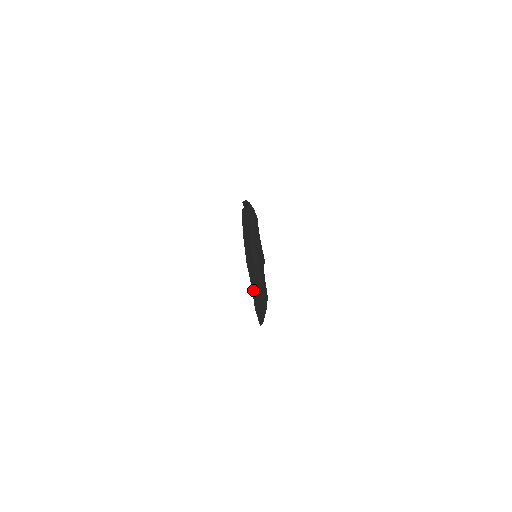
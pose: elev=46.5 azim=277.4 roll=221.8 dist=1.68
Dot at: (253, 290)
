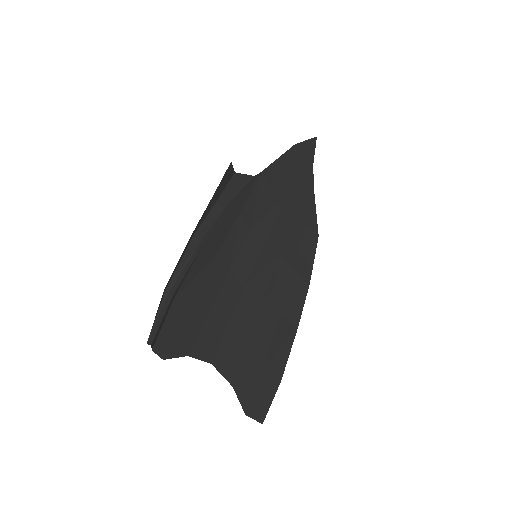
Dot at: (241, 377)
